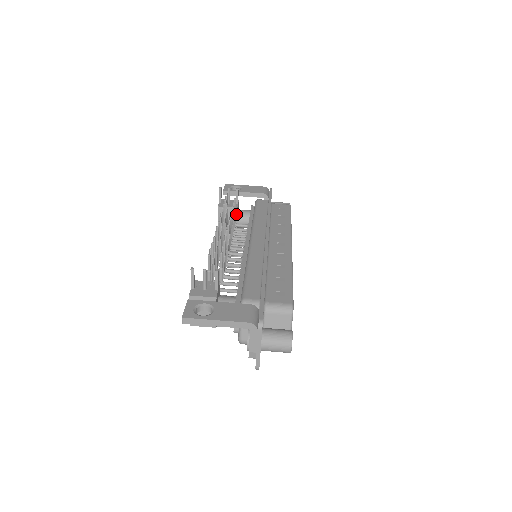
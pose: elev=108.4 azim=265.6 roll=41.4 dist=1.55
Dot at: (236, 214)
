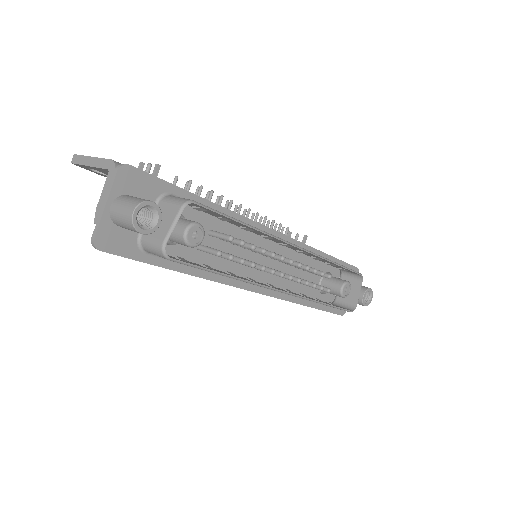
Dot at: occluded
